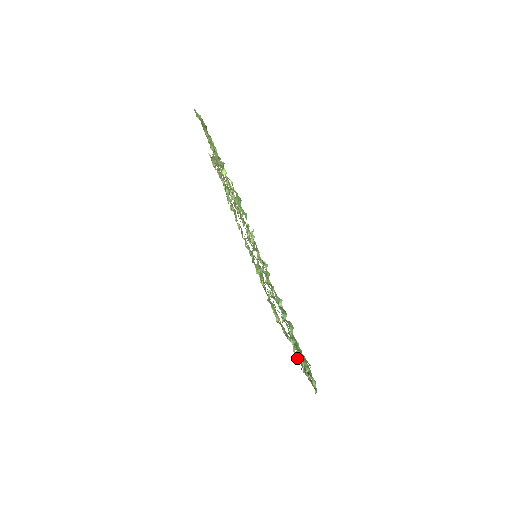
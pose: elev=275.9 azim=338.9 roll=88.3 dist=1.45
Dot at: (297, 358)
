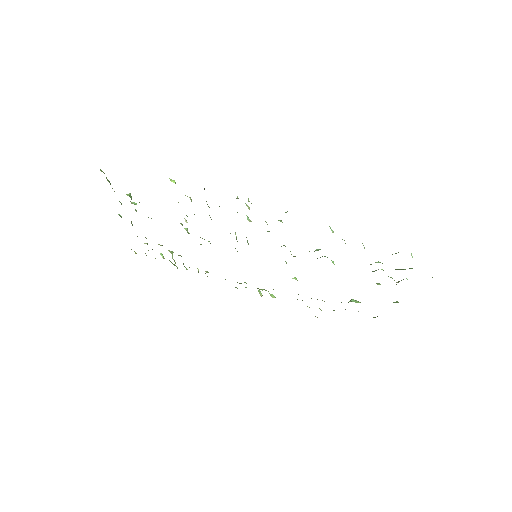
Dot at: occluded
